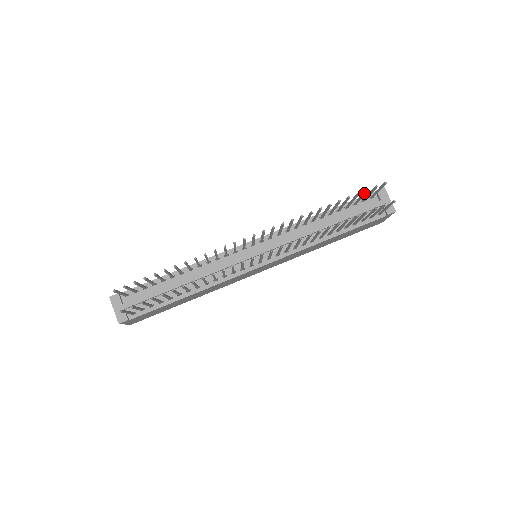
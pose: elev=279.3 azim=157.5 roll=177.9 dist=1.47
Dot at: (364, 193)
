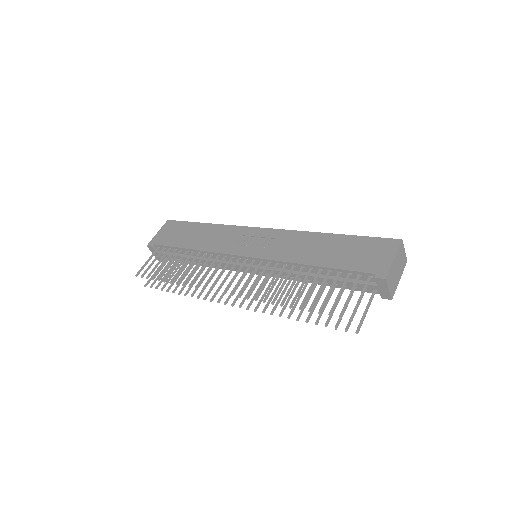
Dot at: (332, 307)
